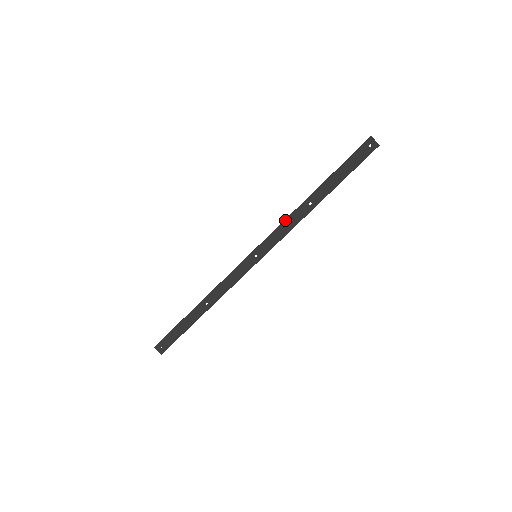
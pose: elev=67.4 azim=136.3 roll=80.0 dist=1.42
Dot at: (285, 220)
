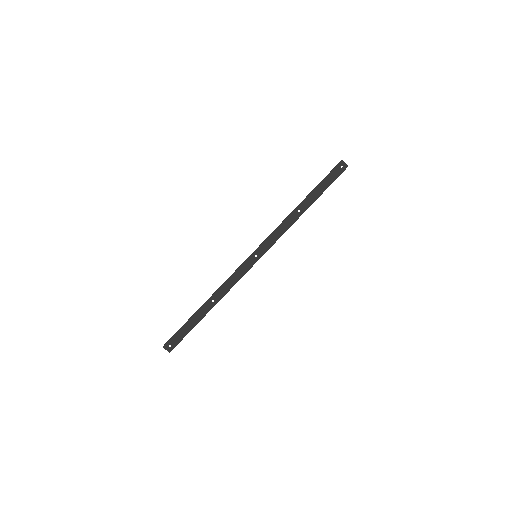
Dot at: (280, 225)
